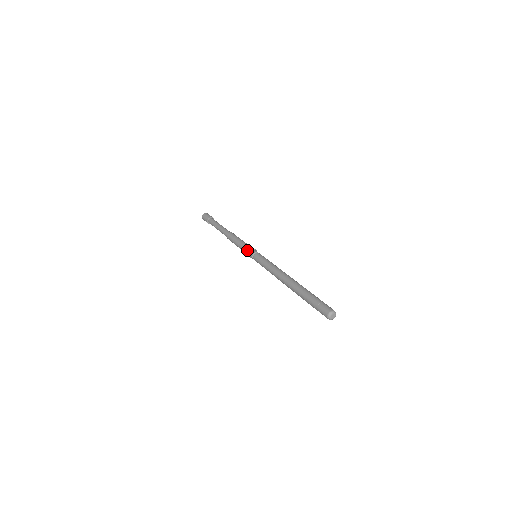
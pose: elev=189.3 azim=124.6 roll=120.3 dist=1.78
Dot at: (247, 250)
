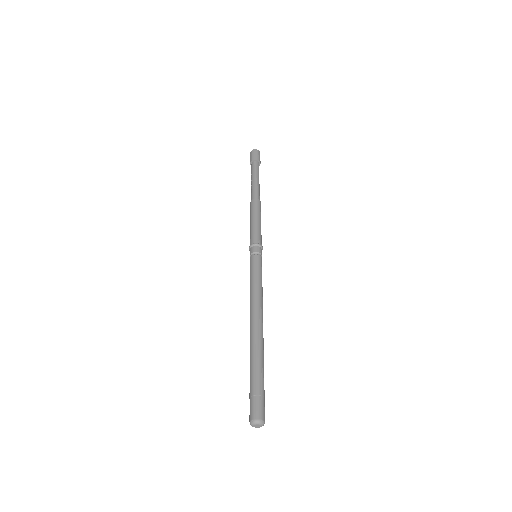
Dot at: (250, 243)
